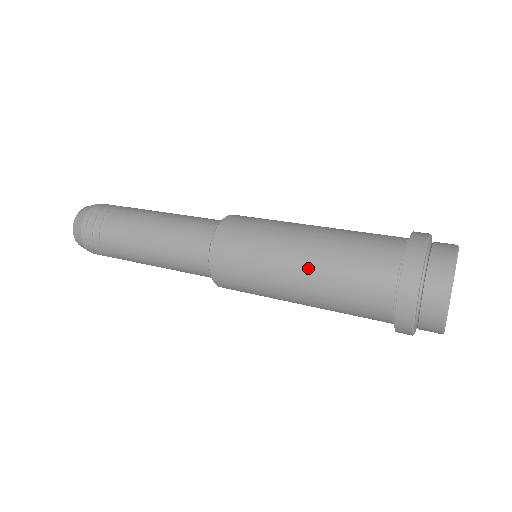
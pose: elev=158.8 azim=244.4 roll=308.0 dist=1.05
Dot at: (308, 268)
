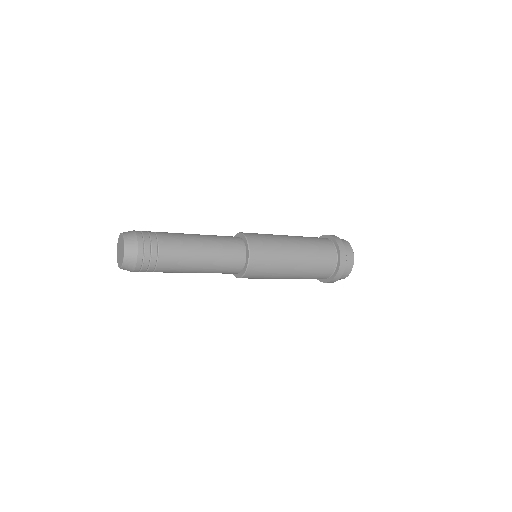
Dot at: (300, 269)
